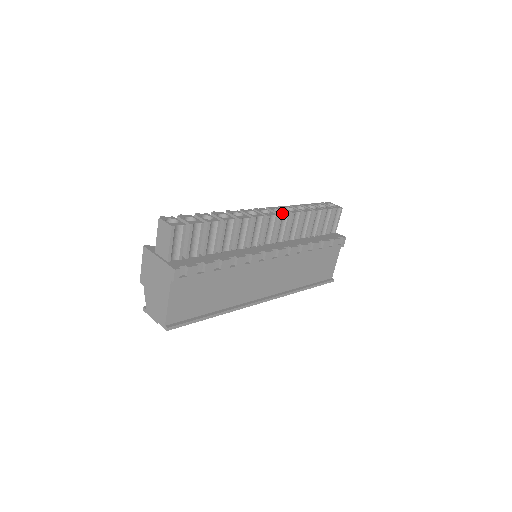
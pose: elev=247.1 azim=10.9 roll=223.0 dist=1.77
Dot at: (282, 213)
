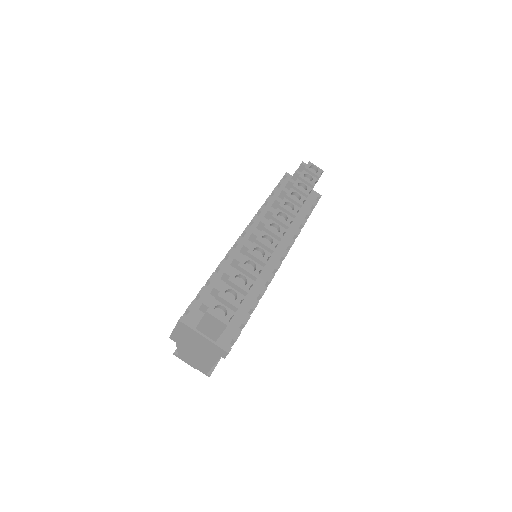
Dot at: (289, 223)
